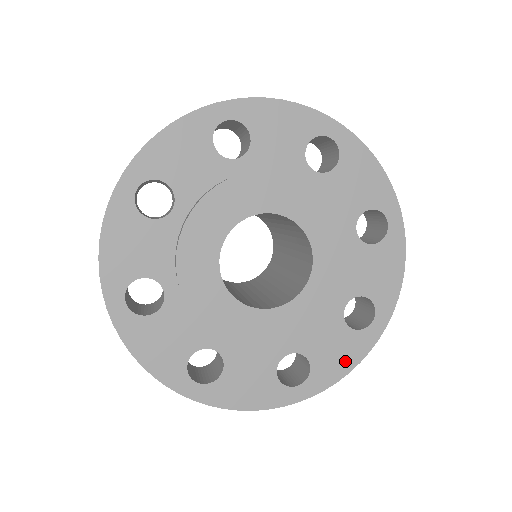
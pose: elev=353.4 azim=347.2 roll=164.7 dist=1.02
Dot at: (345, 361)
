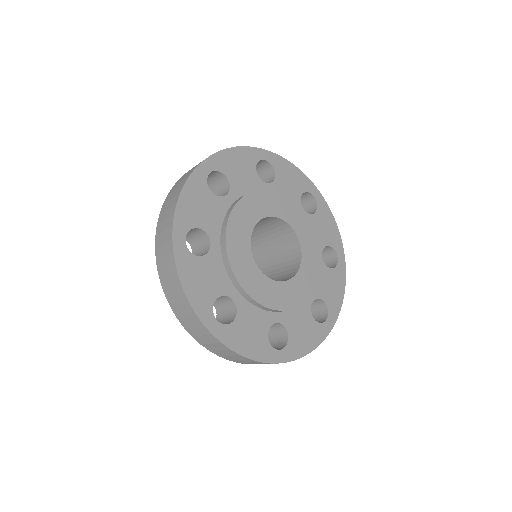
Dot at: (309, 342)
